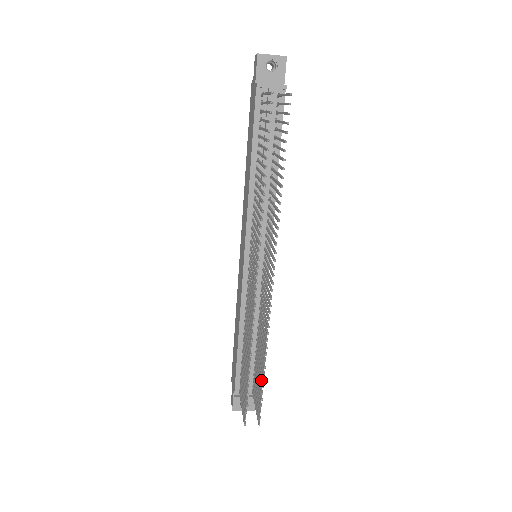
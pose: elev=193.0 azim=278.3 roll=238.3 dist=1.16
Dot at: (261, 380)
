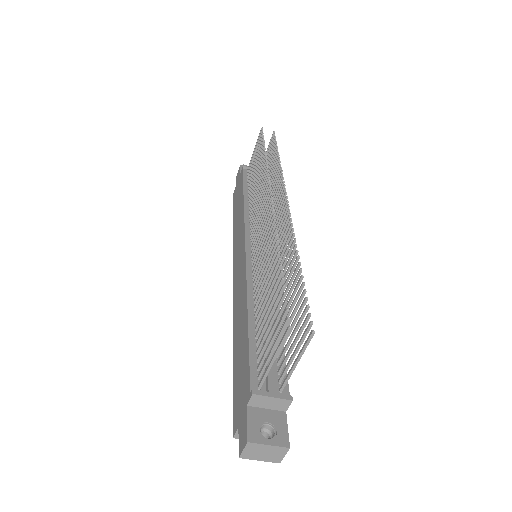
Dot at: (297, 293)
